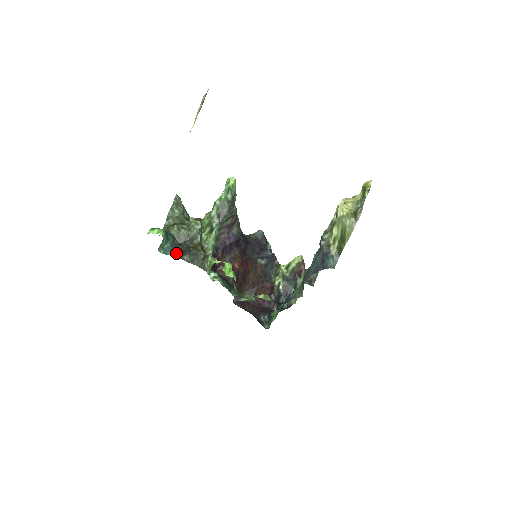
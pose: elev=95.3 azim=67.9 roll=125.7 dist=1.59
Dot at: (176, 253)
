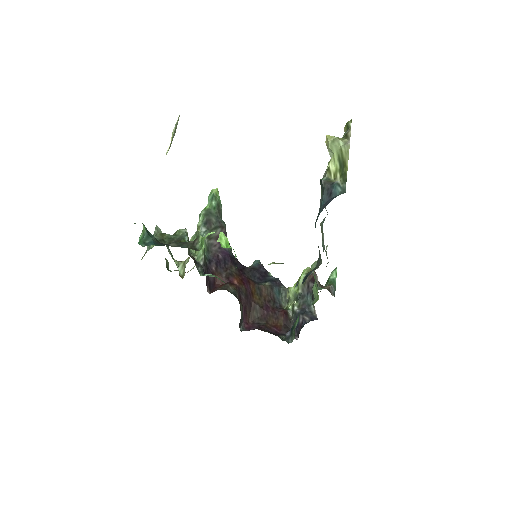
Dot at: (160, 245)
